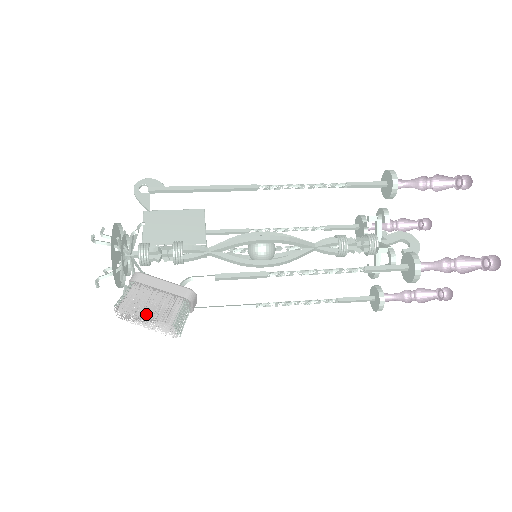
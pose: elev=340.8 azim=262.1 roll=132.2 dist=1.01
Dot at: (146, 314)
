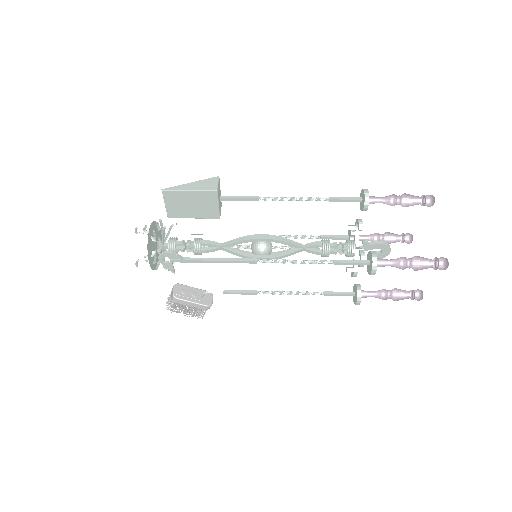
Dot at: (184, 309)
